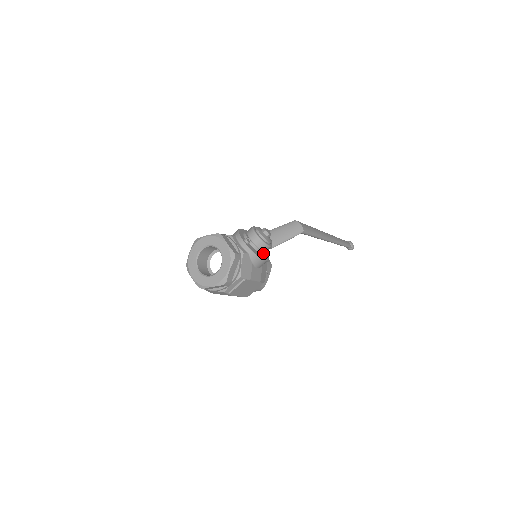
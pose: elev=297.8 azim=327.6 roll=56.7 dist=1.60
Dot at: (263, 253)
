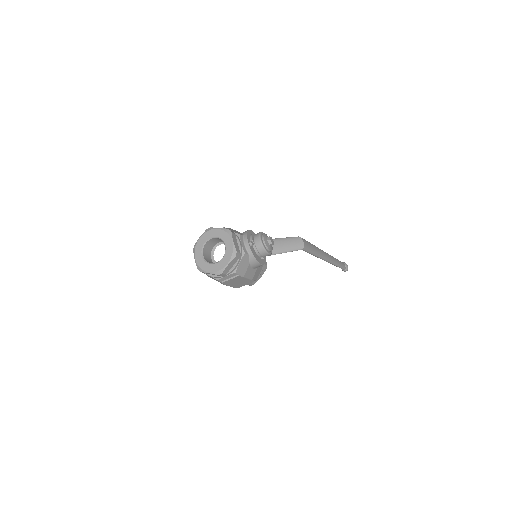
Dot at: (262, 257)
